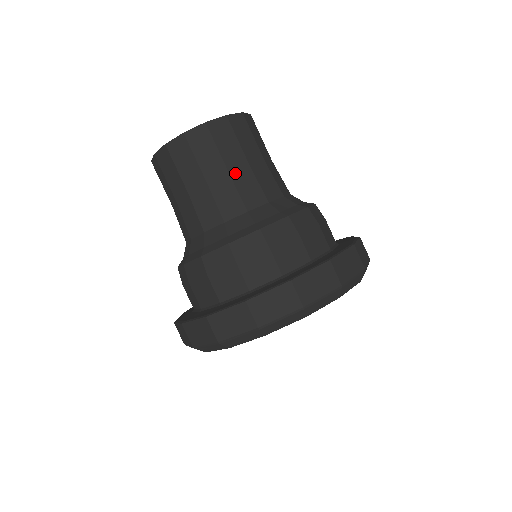
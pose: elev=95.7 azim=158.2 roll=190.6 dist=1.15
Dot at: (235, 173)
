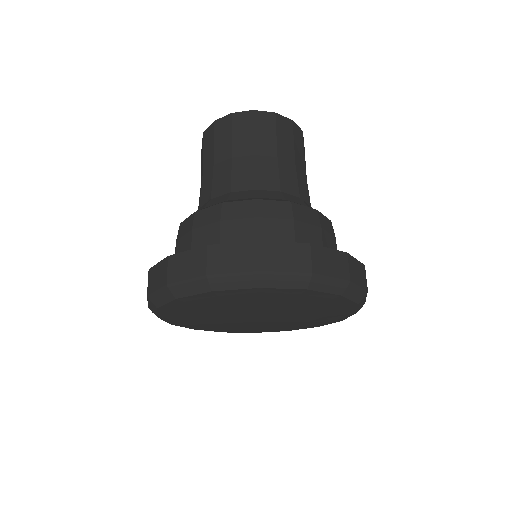
Dot at: (282, 160)
